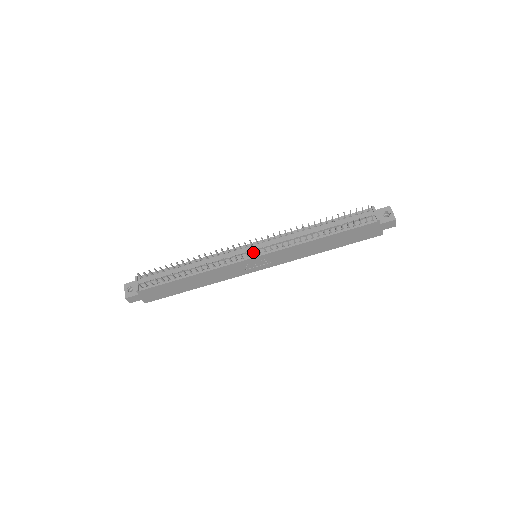
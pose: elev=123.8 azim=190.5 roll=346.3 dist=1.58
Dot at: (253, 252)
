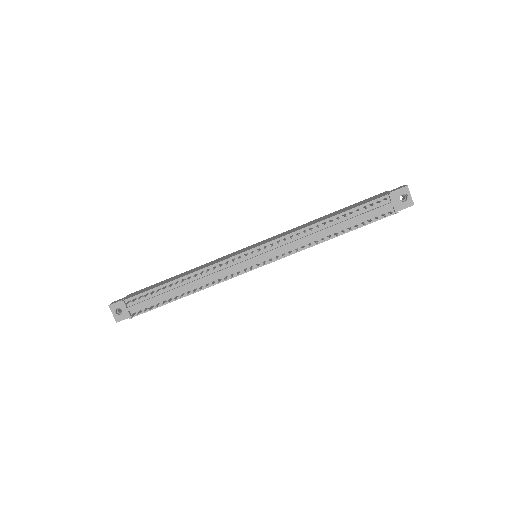
Dot at: occluded
